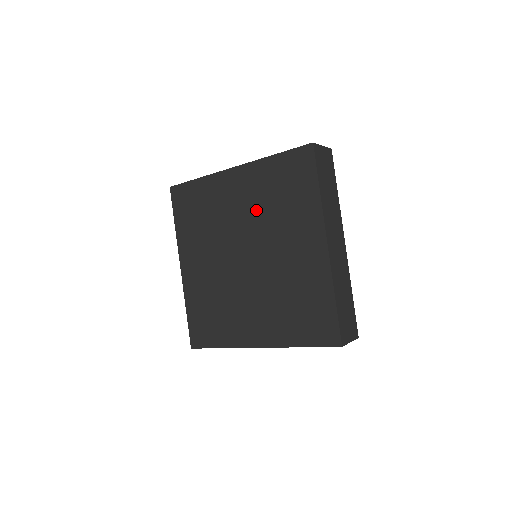
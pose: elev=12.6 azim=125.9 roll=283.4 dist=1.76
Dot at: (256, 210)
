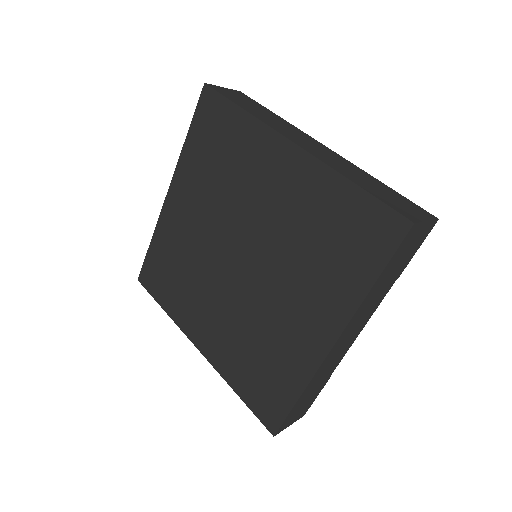
Dot at: (211, 202)
